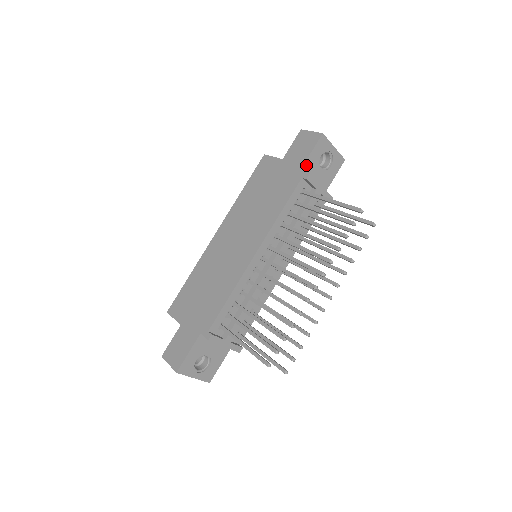
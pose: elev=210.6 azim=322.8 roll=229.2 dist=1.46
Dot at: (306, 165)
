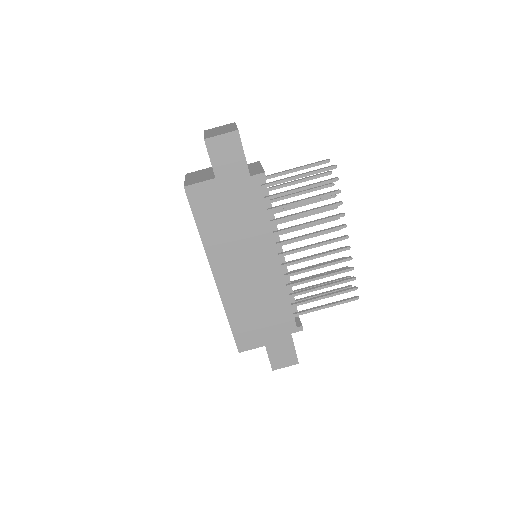
Dot at: (247, 167)
